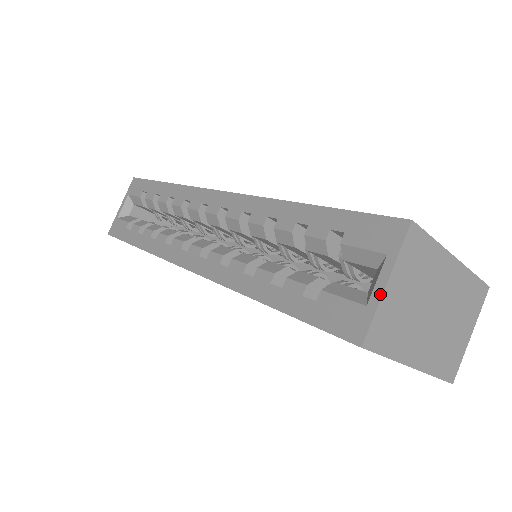
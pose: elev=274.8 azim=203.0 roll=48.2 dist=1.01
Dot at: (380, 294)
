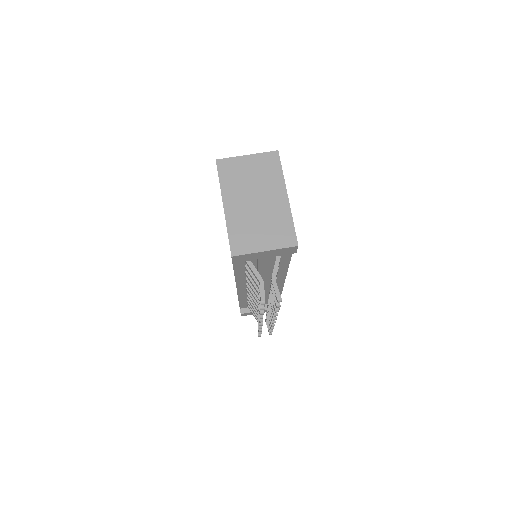
Dot at: (241, 156)
